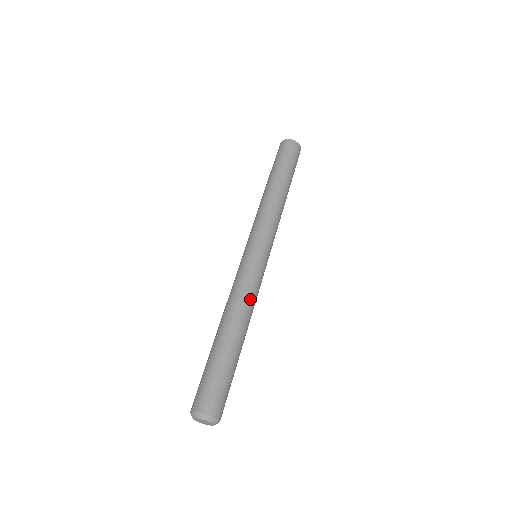
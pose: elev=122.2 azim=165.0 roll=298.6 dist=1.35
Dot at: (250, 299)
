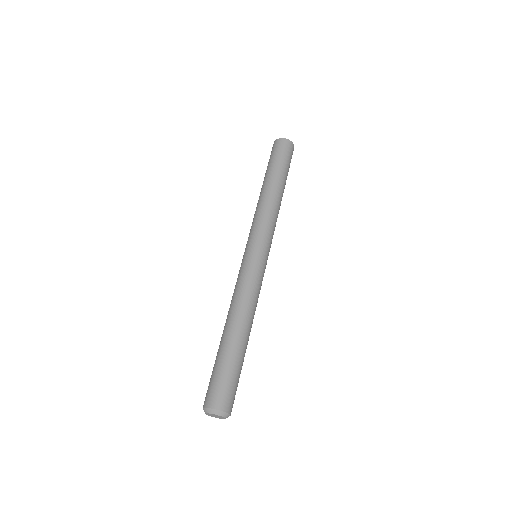
Dot at: (254, 299)
